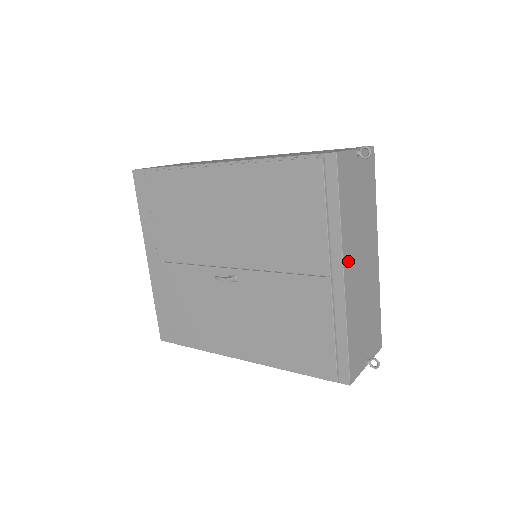
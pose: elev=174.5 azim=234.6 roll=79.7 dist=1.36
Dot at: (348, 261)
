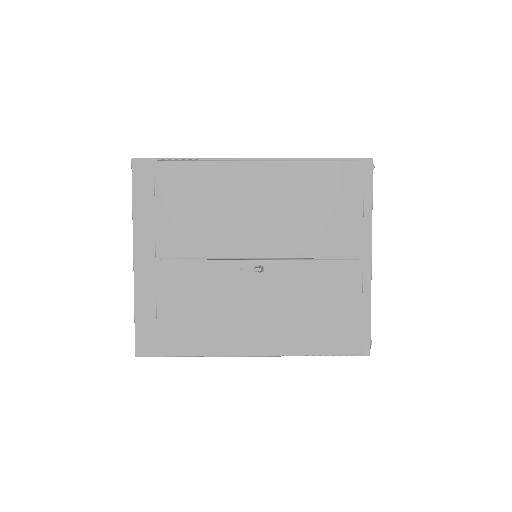
Dot at: occluded
